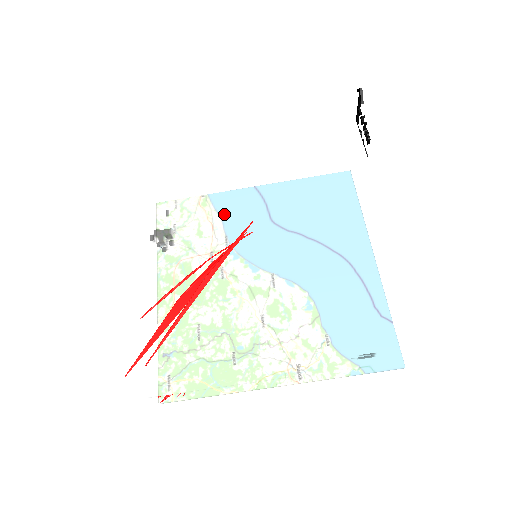
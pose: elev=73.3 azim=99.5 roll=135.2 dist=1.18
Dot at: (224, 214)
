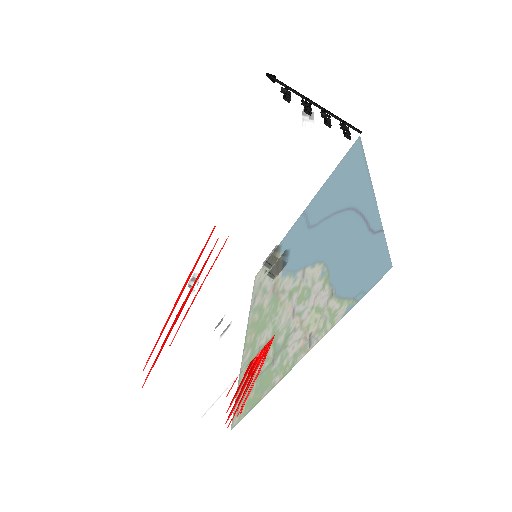
Dot at: (222, 239)
